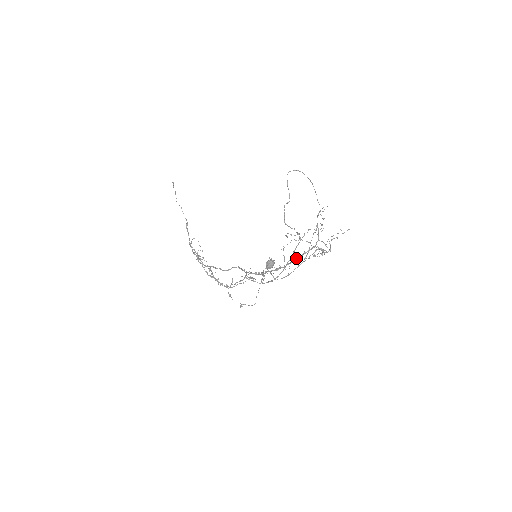
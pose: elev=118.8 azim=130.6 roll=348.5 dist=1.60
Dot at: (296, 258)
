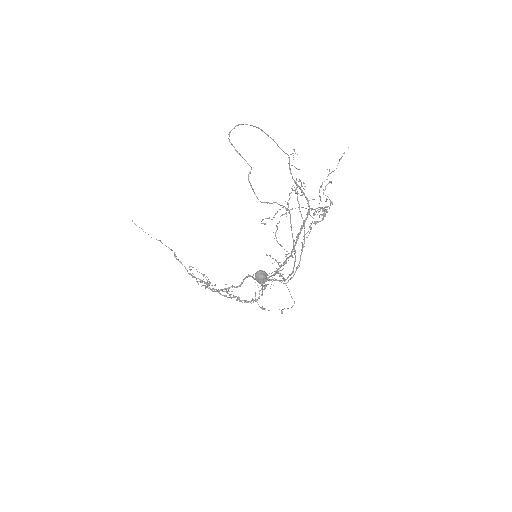
Dot at: (296, 239)
